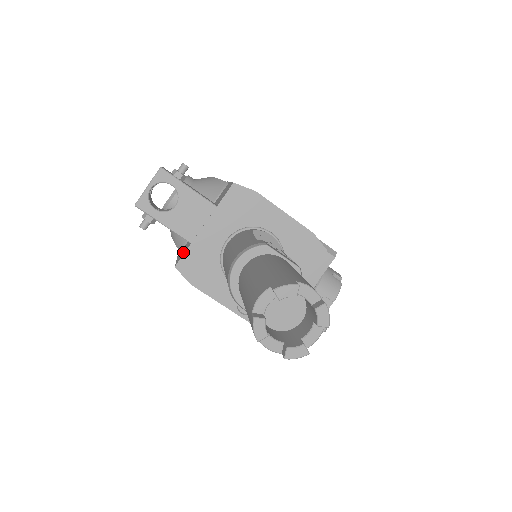
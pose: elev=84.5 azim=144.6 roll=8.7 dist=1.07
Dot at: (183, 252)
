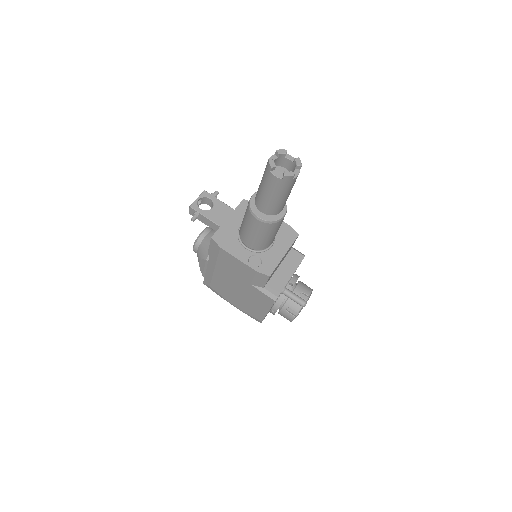
Dot at: occluded
